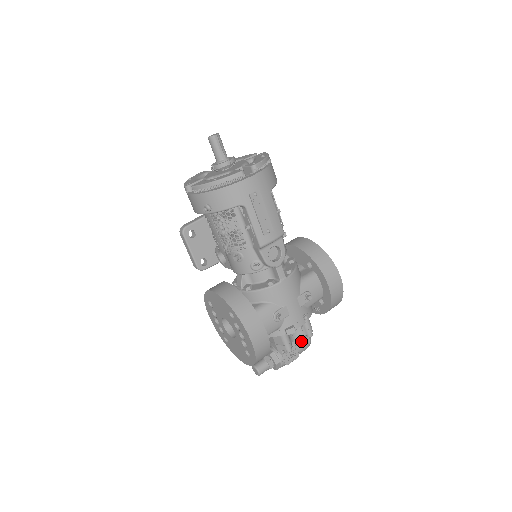
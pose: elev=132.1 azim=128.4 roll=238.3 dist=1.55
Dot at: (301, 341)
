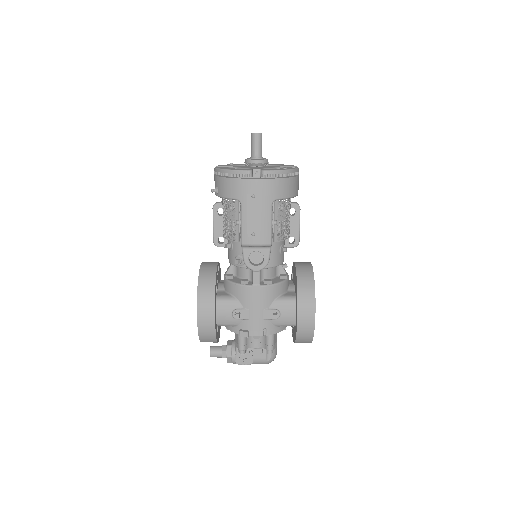
Dot at: (260, 352)
